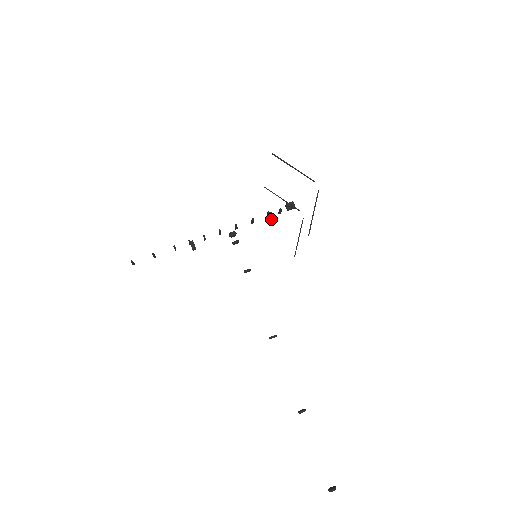
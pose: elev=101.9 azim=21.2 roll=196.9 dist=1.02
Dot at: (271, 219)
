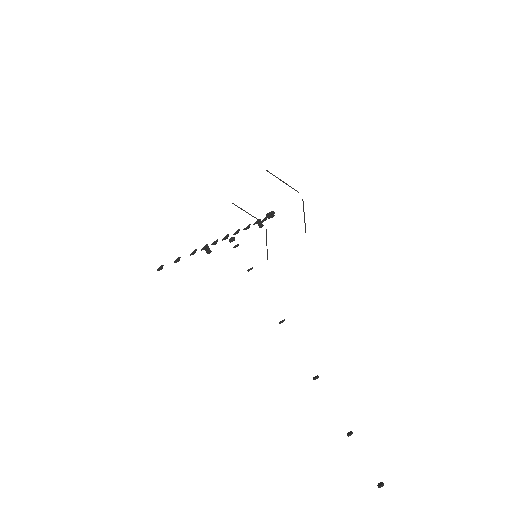
Dot at: (261, 225)
